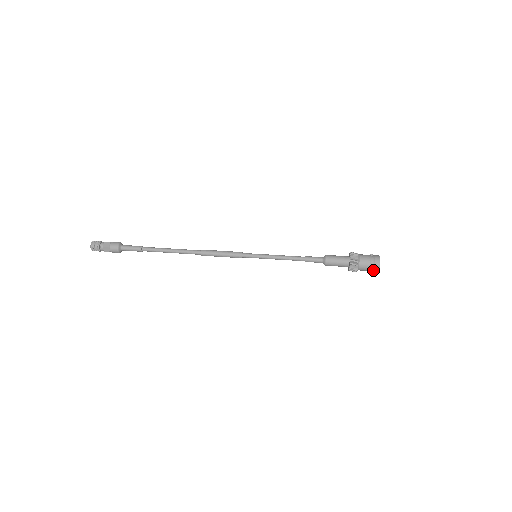
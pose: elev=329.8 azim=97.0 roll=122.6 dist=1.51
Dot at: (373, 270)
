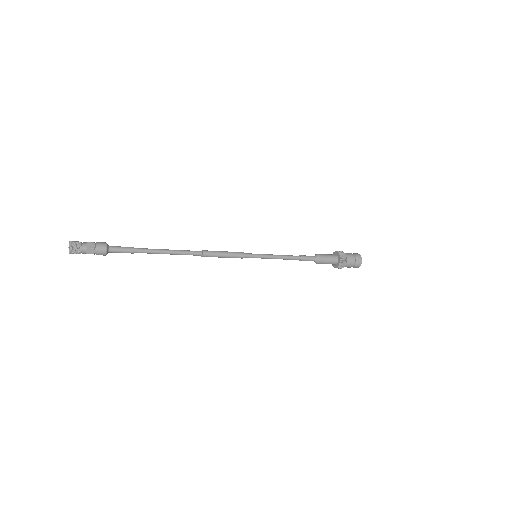
Dot at: (357, 261)
